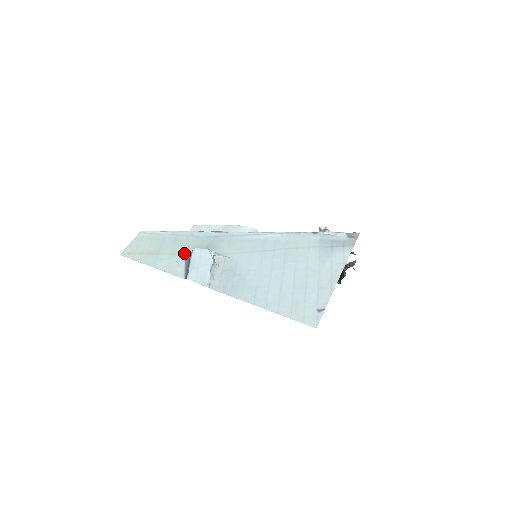
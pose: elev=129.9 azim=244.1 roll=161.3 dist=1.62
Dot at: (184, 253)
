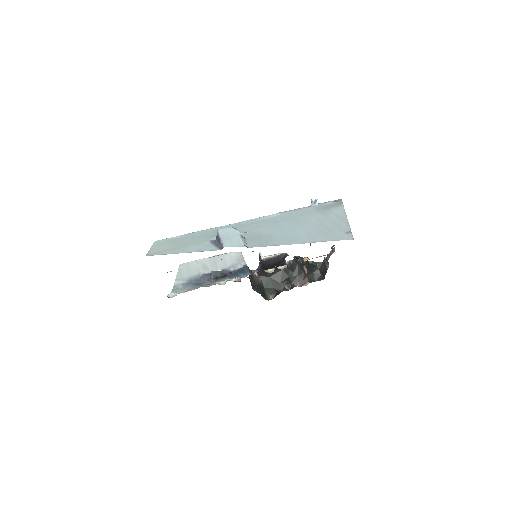
Dot at: (207, 240)
